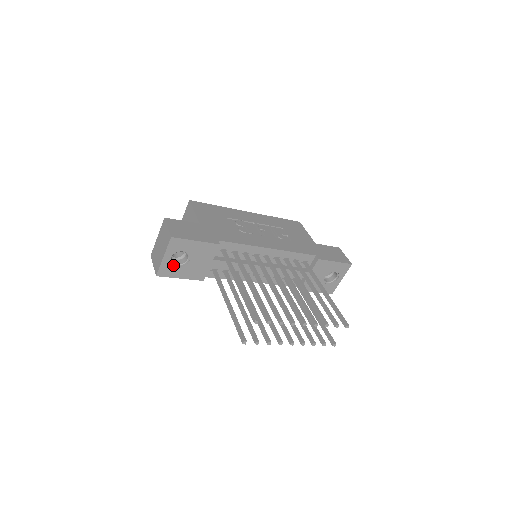
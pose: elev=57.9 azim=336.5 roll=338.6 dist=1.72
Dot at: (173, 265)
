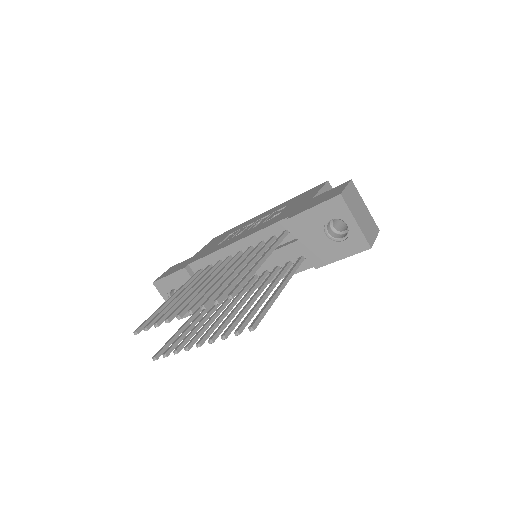
Dot at: occluded
